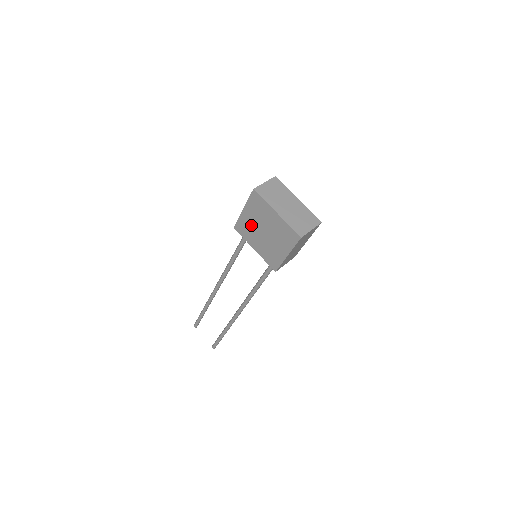
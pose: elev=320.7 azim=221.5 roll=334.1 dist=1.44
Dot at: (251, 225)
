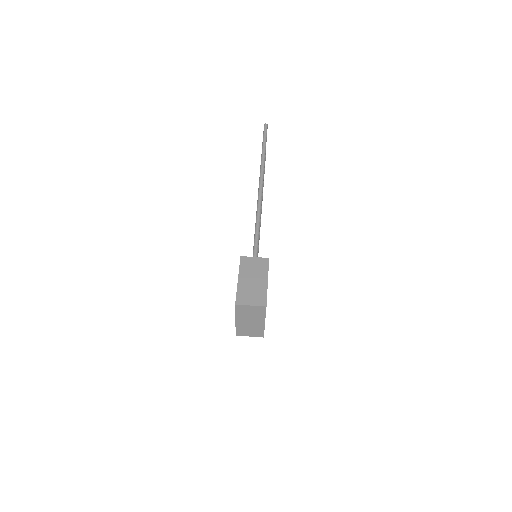
Dot at: occluded
